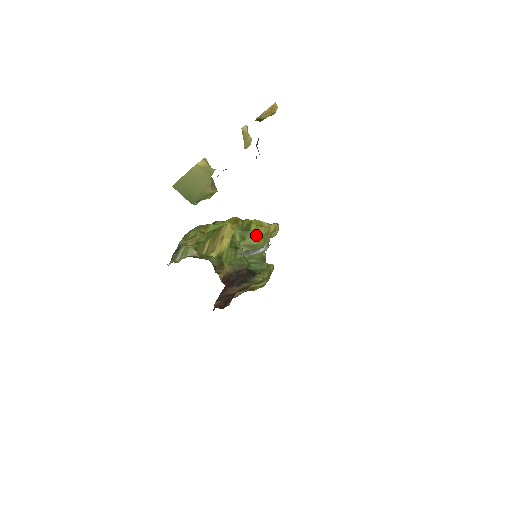
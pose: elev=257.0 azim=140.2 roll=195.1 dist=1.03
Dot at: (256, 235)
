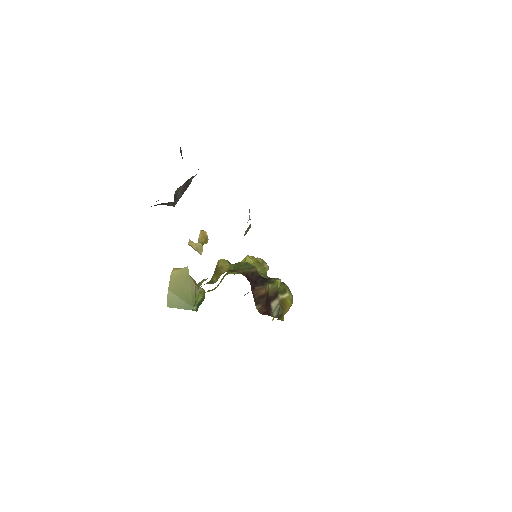
Dot at: occluded
